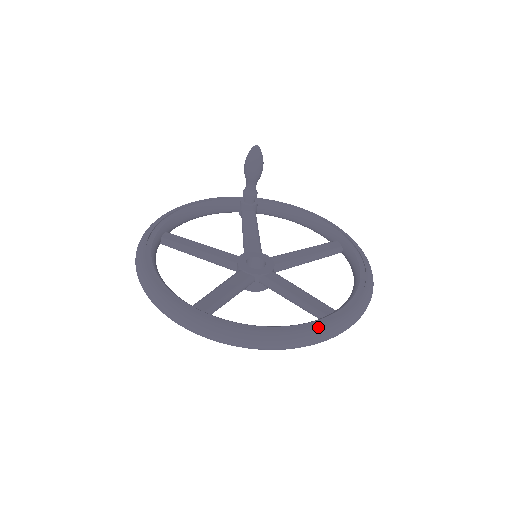
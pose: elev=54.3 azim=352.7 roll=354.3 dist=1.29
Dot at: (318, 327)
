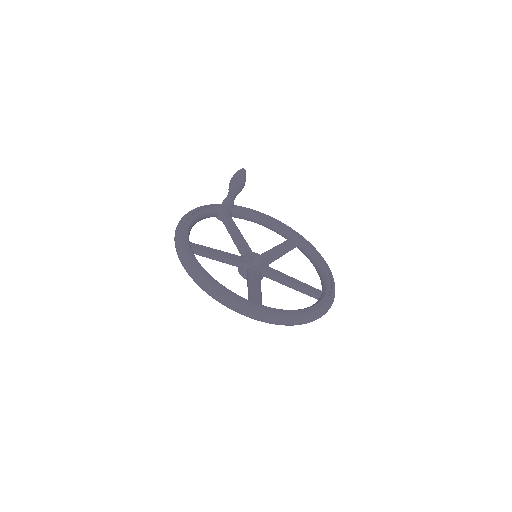
Dot at: (325, 305)
